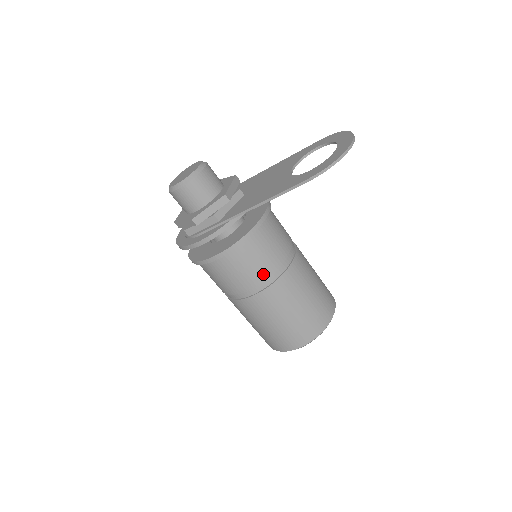
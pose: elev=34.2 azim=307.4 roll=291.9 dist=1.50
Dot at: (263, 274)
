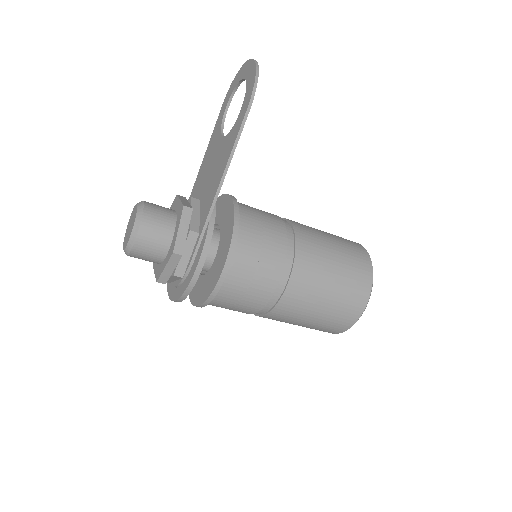
Dot at: (279, 252)
